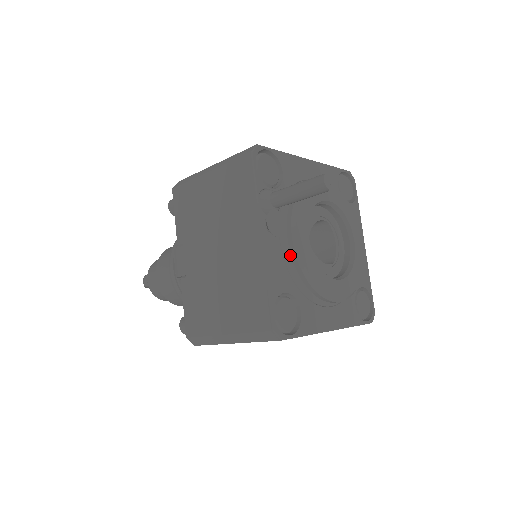
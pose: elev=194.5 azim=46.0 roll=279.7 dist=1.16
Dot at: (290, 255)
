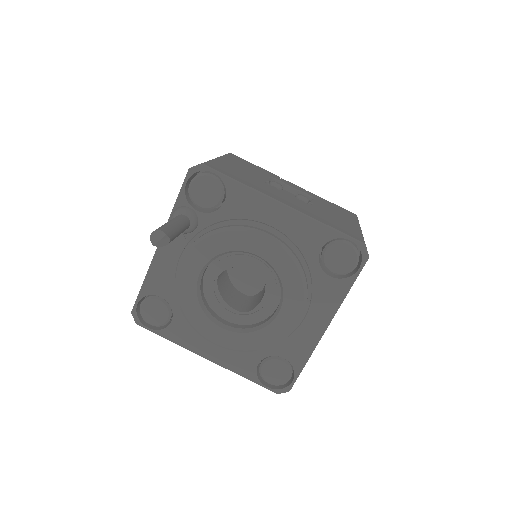
Dot at: occluded
